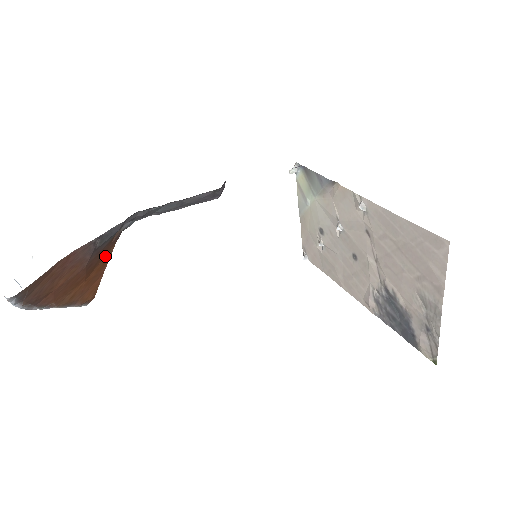
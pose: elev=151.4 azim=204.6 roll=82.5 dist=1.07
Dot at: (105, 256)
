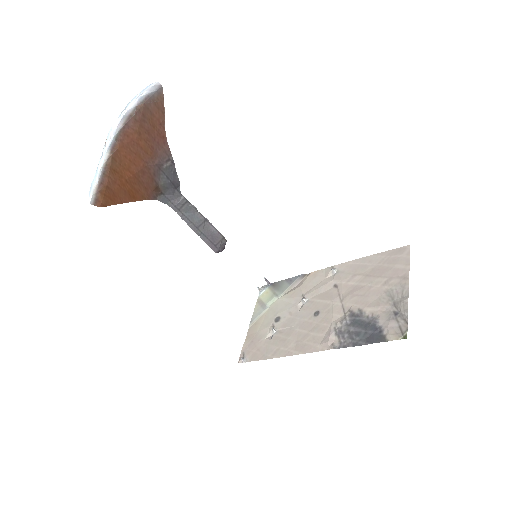
Dot at: (140, 193)
